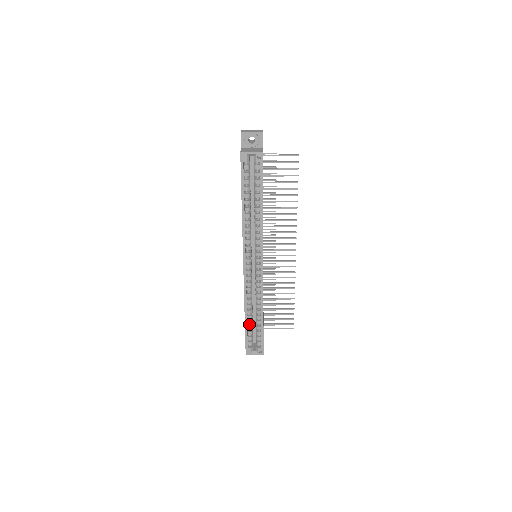
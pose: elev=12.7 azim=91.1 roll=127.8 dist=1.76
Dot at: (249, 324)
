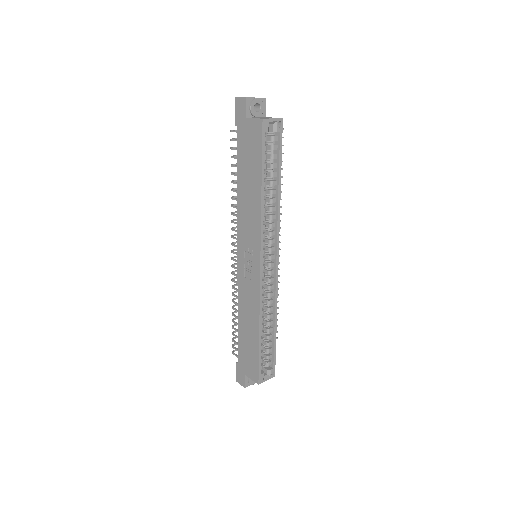
Dot at: occluded
